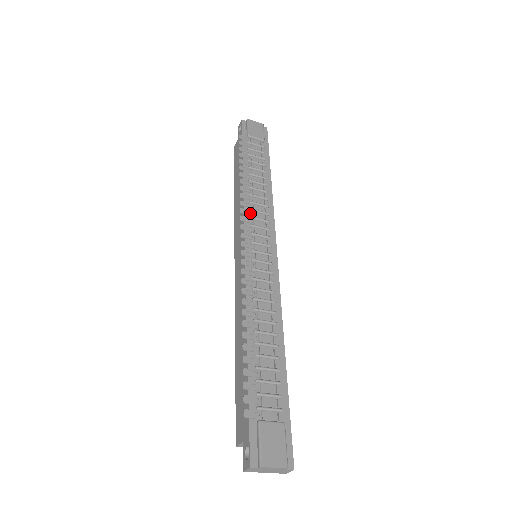
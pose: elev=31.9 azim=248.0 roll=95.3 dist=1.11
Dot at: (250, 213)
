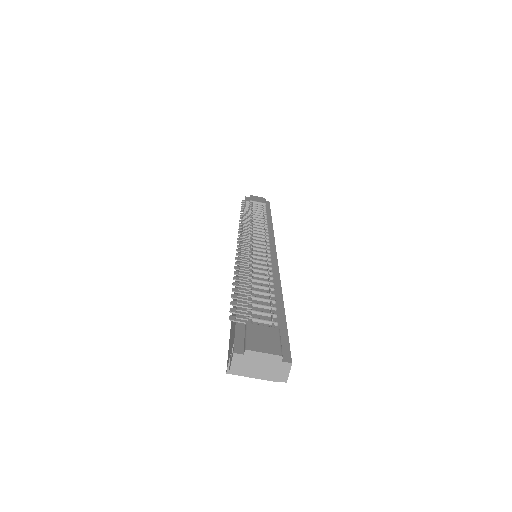
Dot at: occluded
